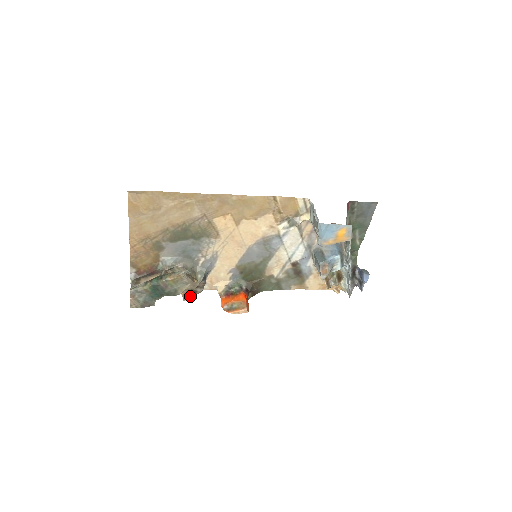
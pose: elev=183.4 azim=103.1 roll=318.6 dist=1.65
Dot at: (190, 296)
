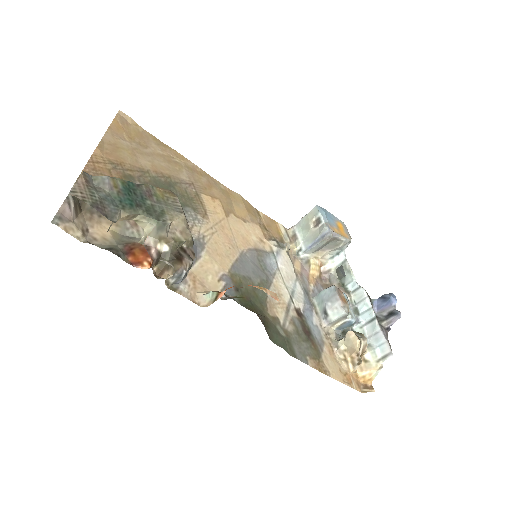
Dot at: (166, 274)
